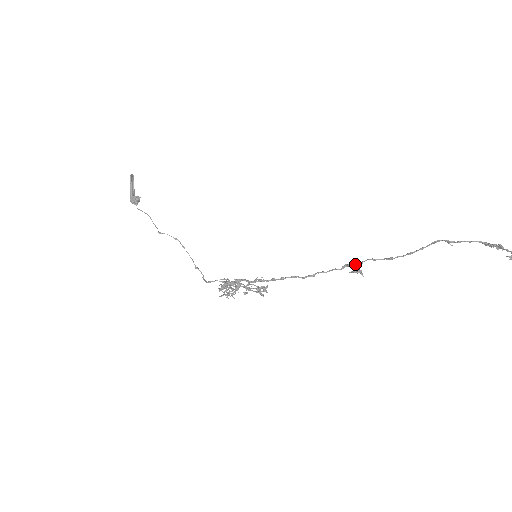
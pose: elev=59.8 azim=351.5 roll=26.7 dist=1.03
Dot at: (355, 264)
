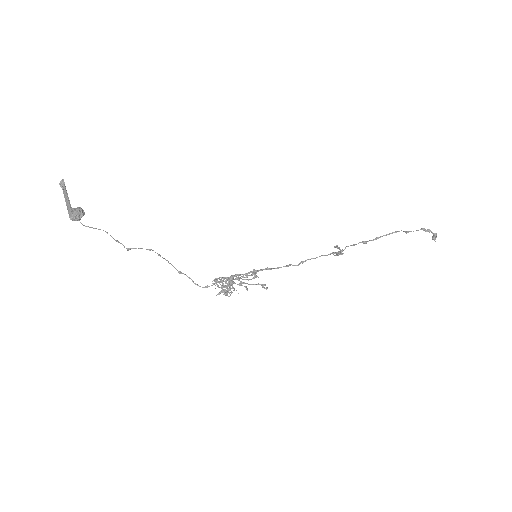
Dot at: (337, 248)
